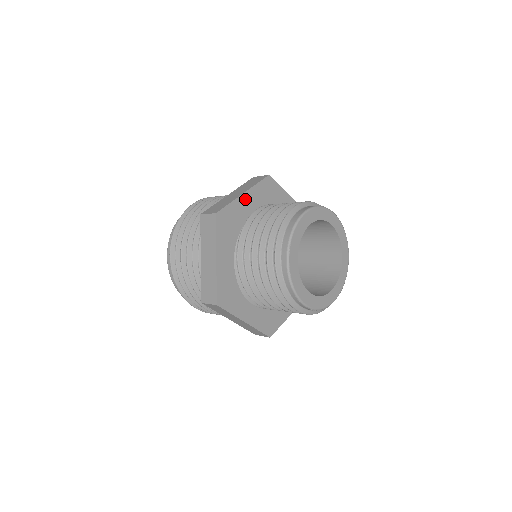
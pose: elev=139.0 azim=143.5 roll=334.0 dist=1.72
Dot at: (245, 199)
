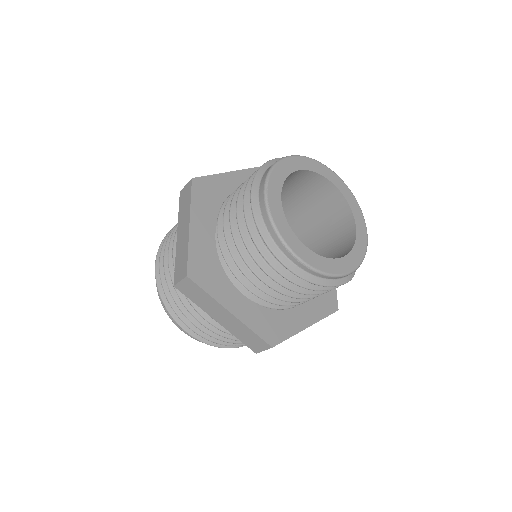
Dot at: (233, 178)
